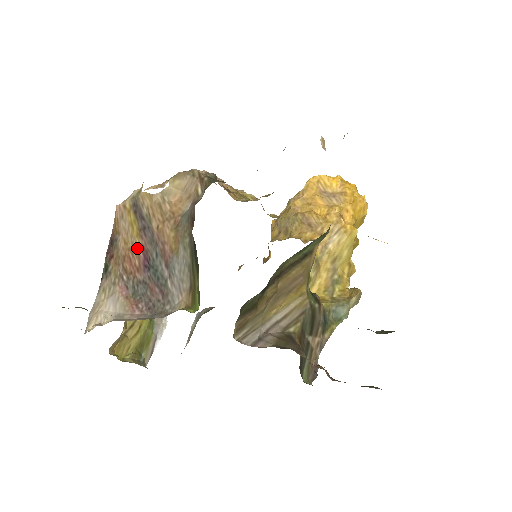
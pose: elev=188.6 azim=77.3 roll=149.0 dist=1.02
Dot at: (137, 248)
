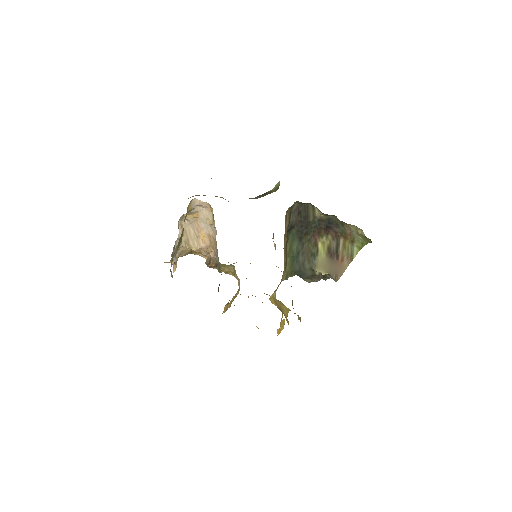
Dot at: occluded
